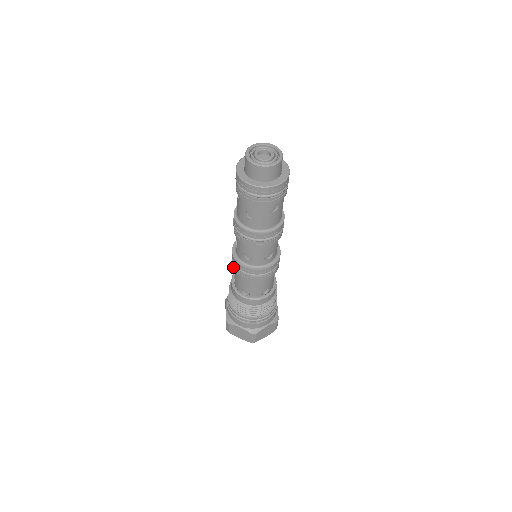
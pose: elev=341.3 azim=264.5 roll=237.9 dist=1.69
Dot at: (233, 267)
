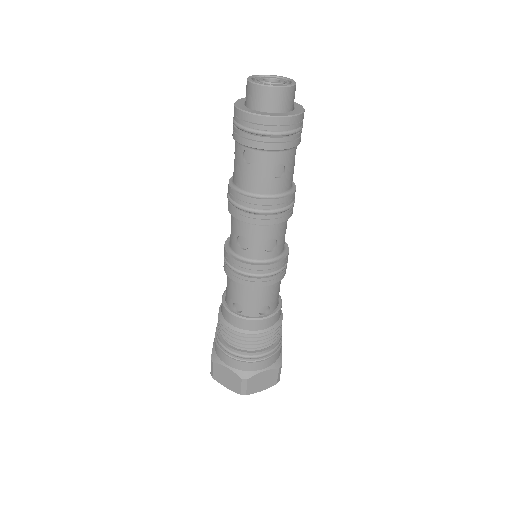
Dot at: (246, 282)
